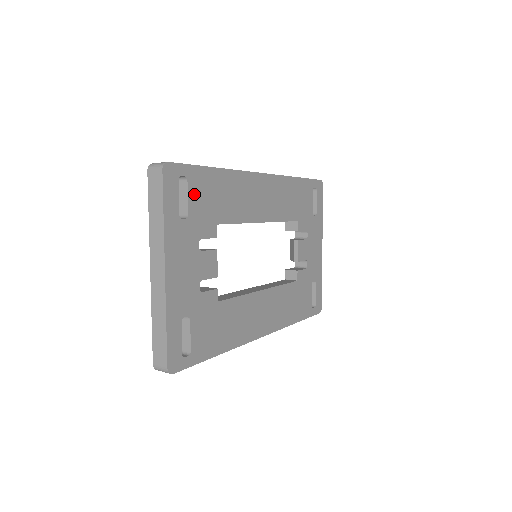
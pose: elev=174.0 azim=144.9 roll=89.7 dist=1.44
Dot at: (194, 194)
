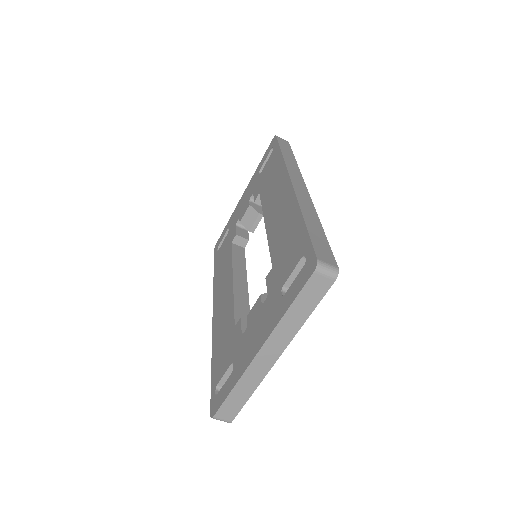
Dot at: occluded
